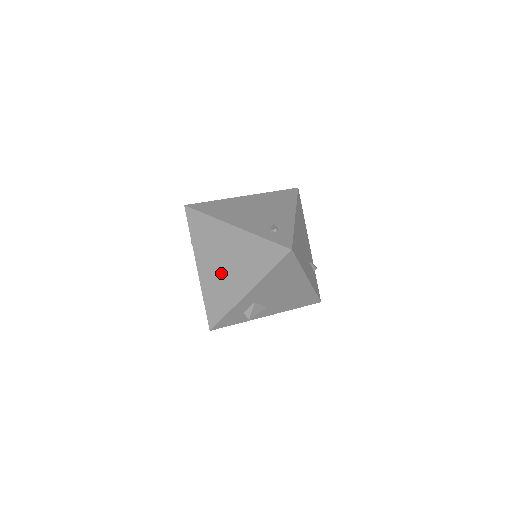
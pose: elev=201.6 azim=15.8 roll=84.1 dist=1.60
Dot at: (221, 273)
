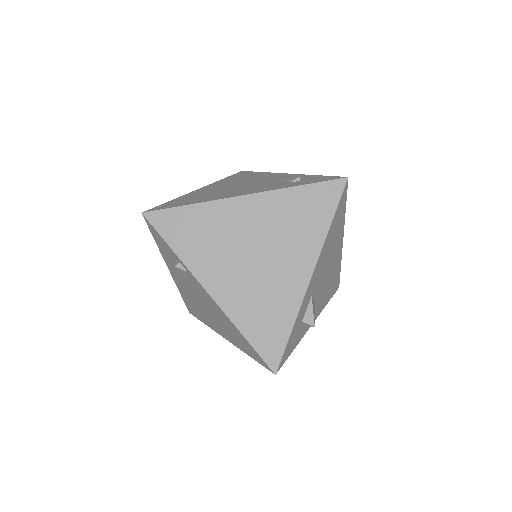
Dot at: (255, 274)
